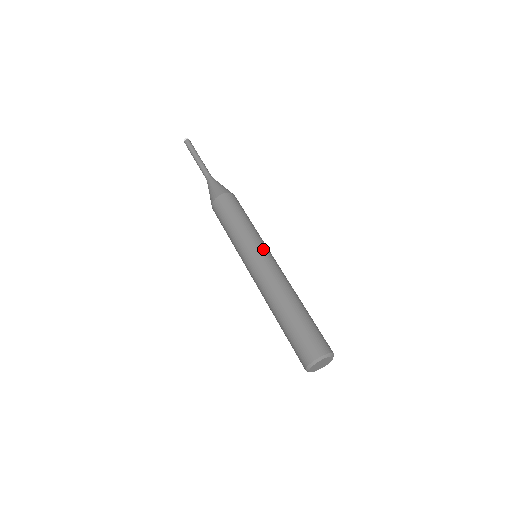
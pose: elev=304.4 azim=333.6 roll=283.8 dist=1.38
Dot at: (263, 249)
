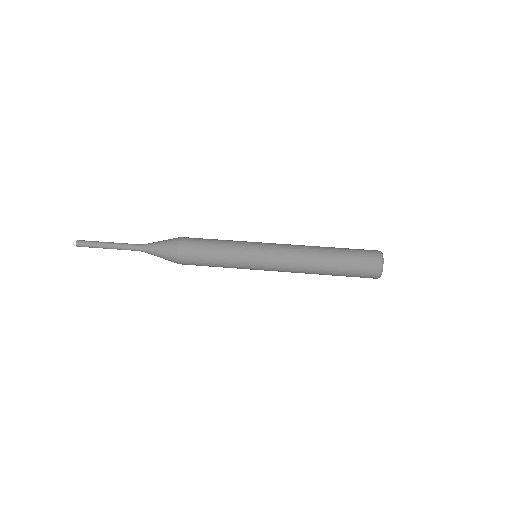
Dot at: (260, 245)
